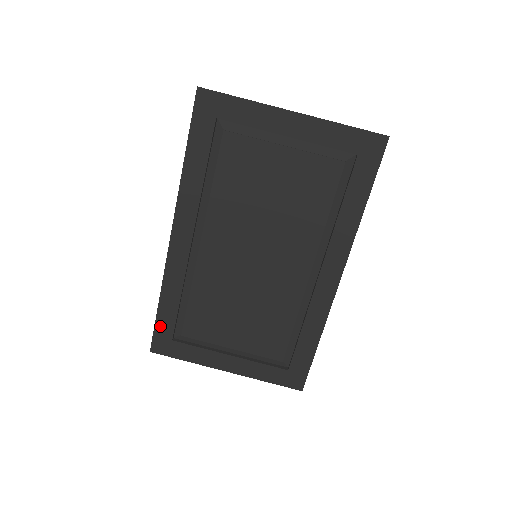
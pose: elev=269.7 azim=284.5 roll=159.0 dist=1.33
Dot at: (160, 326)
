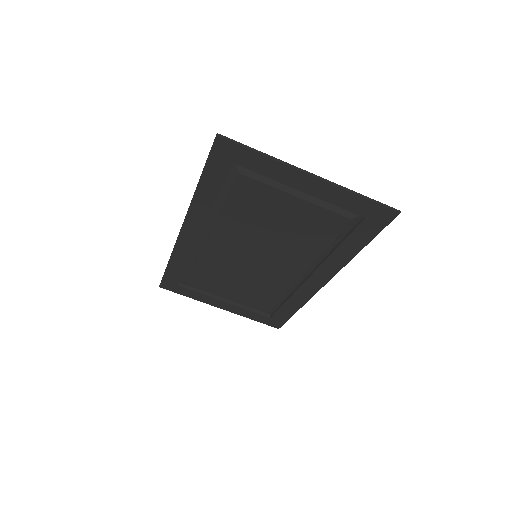
Dot at: (168, 276)
